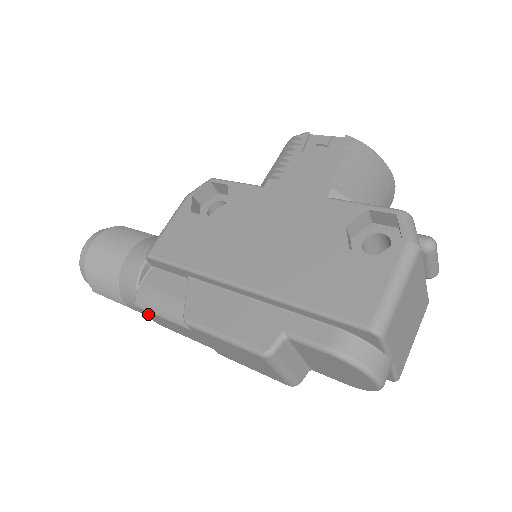
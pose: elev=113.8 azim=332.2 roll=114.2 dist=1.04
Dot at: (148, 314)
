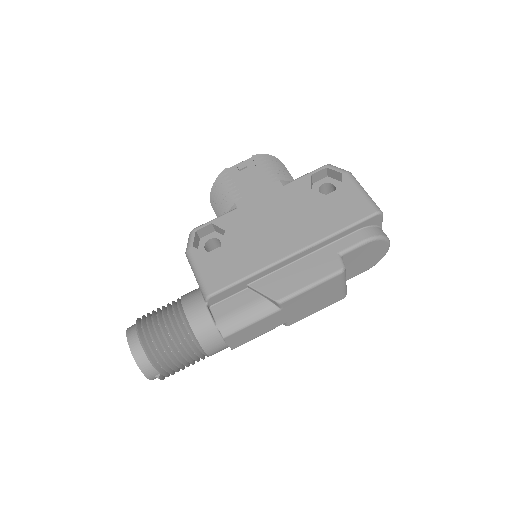
Dot at: (233, 338)
